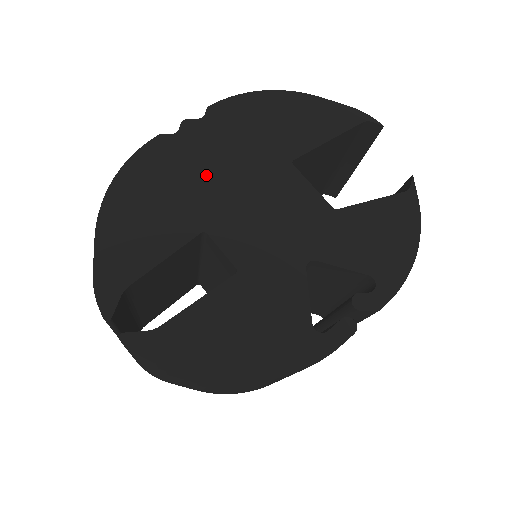
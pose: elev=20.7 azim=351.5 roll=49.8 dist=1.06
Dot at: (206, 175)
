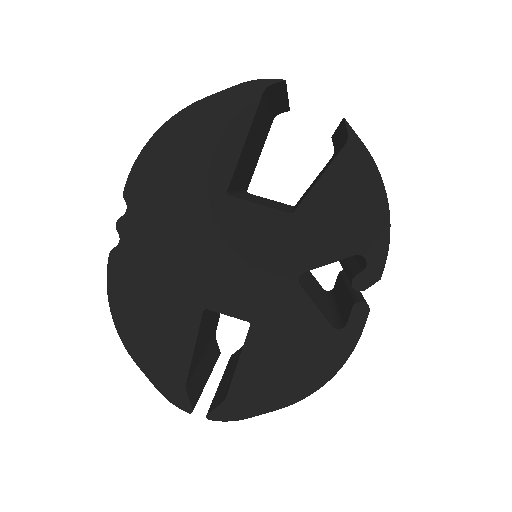
Dot at: (170, 261)
